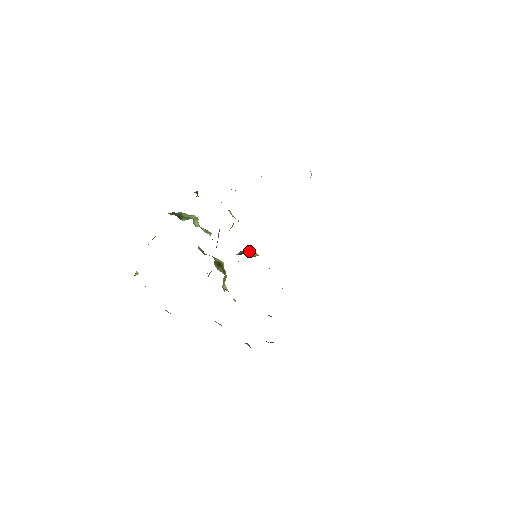
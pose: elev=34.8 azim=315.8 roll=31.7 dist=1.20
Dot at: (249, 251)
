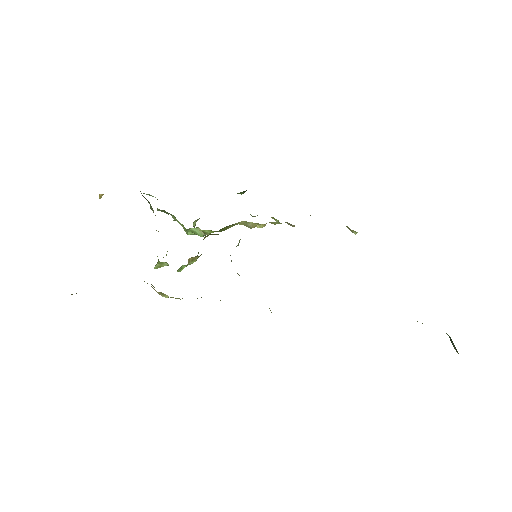
Dot at: occluded
